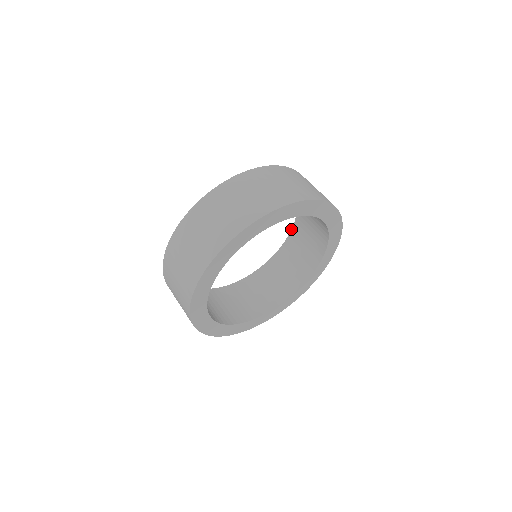
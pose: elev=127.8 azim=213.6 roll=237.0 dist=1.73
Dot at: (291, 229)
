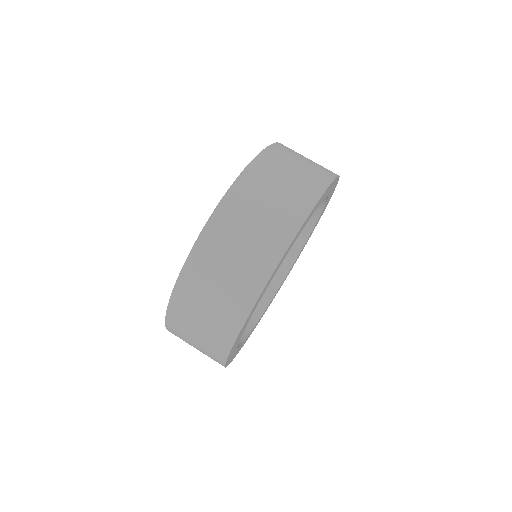
Dot at: occluded
